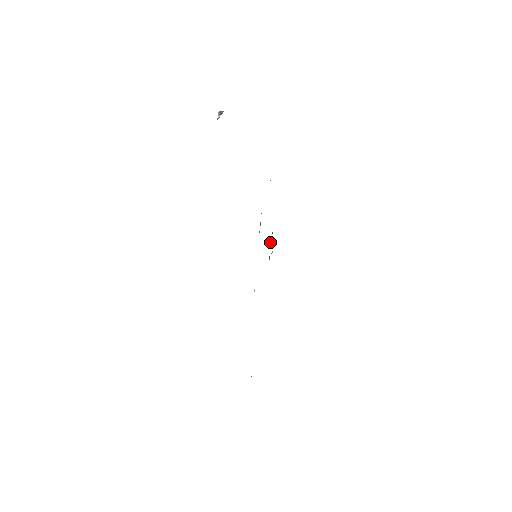
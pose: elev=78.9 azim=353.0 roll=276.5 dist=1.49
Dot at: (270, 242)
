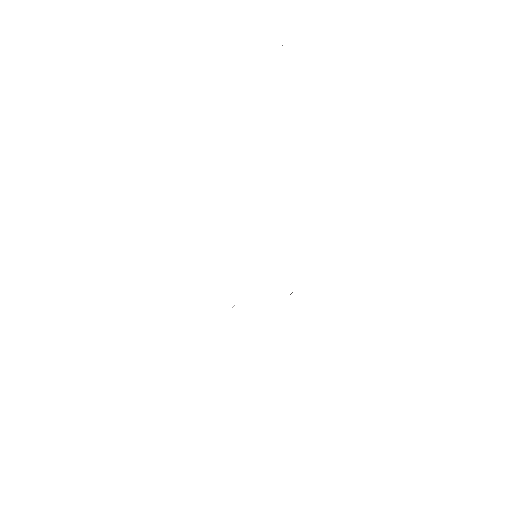
Dot at: occluded
